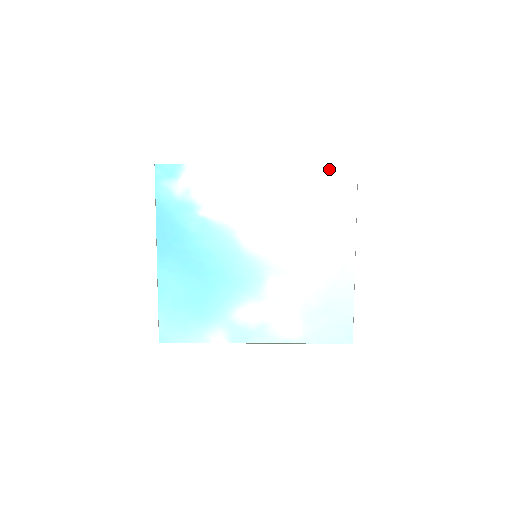
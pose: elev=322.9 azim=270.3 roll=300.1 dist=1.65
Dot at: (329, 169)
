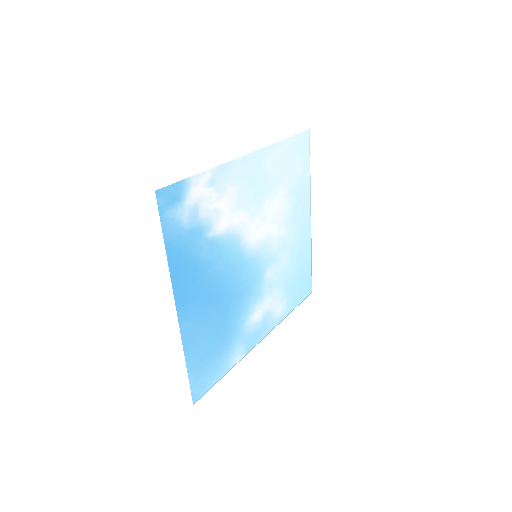
Dot at: (294, 140)
